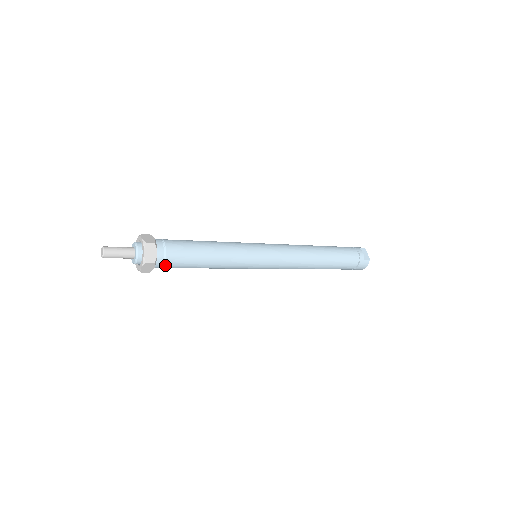
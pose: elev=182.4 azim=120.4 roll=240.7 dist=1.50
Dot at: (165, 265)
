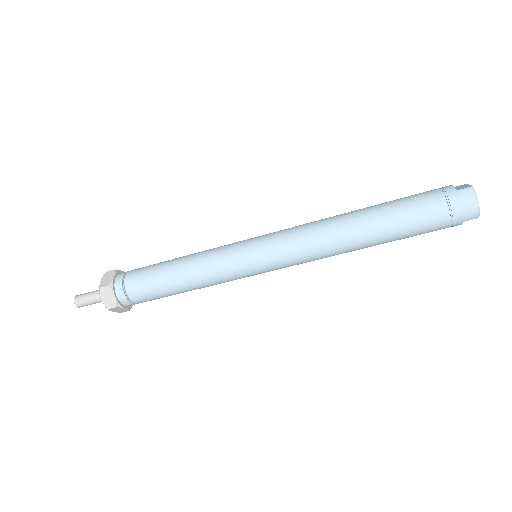
Dot at: (127, 290)
